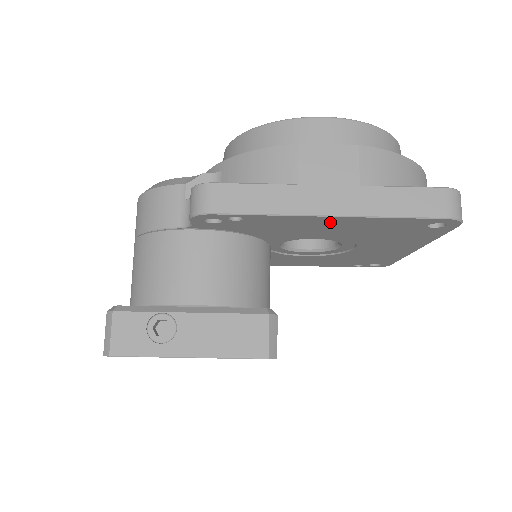
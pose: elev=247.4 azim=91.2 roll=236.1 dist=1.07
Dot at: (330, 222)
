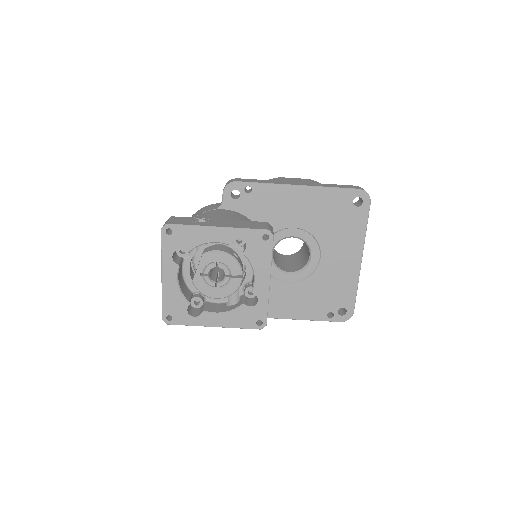
Dot at: (299, 196)
